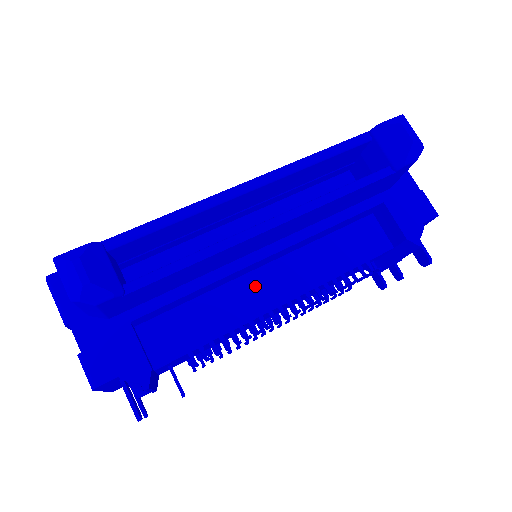
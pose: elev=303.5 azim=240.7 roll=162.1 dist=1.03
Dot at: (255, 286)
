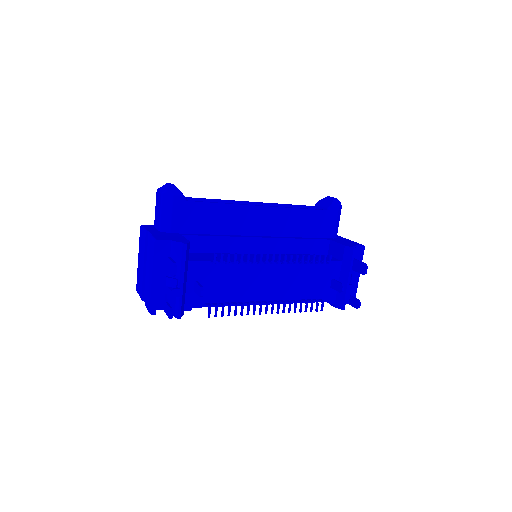
Dot at: occluded
